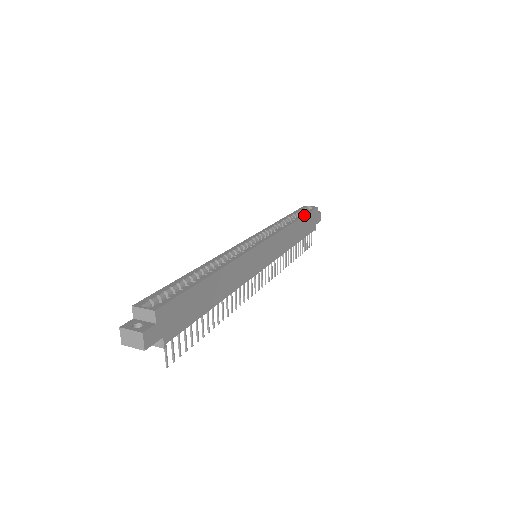
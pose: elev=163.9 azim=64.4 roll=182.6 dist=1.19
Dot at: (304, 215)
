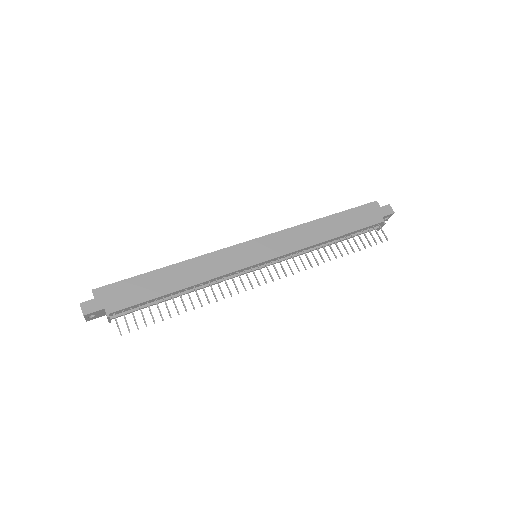
Dot at: (341, 212)
